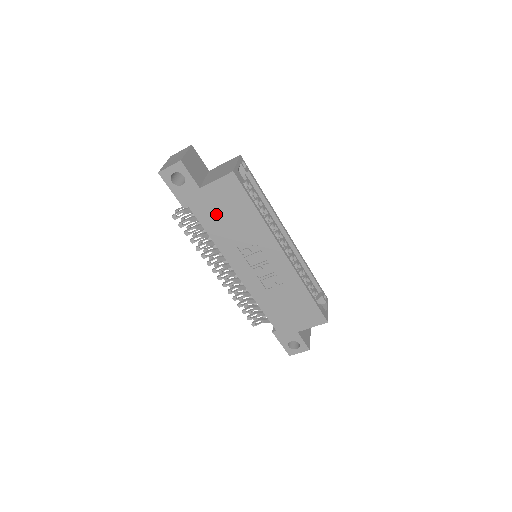
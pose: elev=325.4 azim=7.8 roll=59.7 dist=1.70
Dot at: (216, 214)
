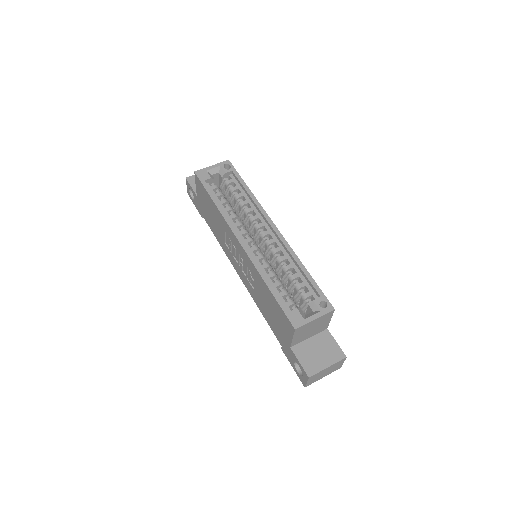
Dot at: (209, 216)
